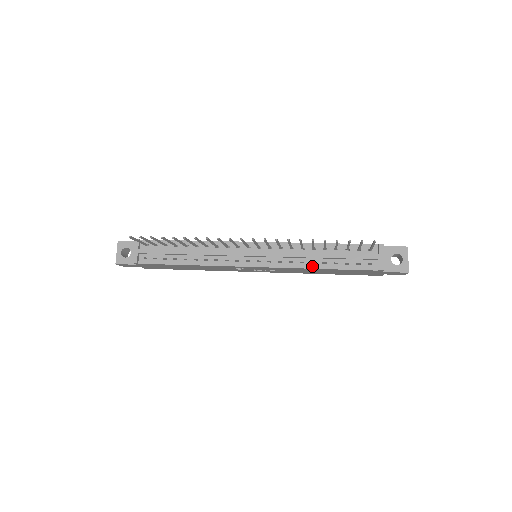
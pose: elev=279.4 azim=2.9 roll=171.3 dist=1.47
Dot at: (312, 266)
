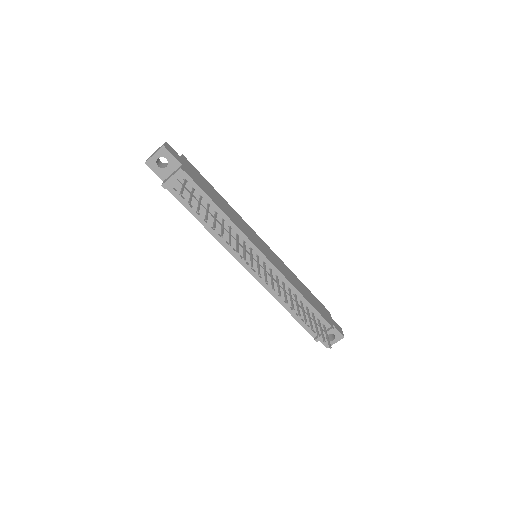
Dot at: (283, 303)
